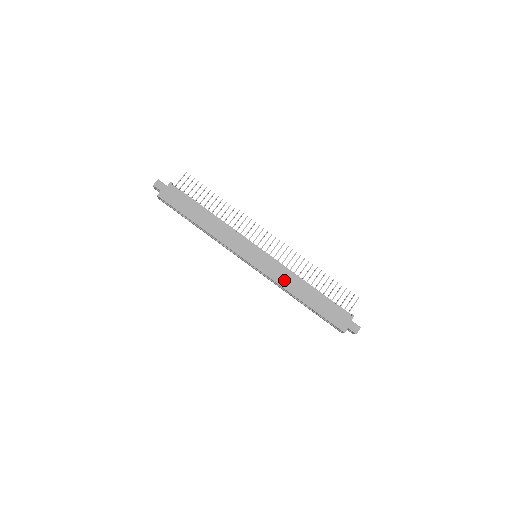
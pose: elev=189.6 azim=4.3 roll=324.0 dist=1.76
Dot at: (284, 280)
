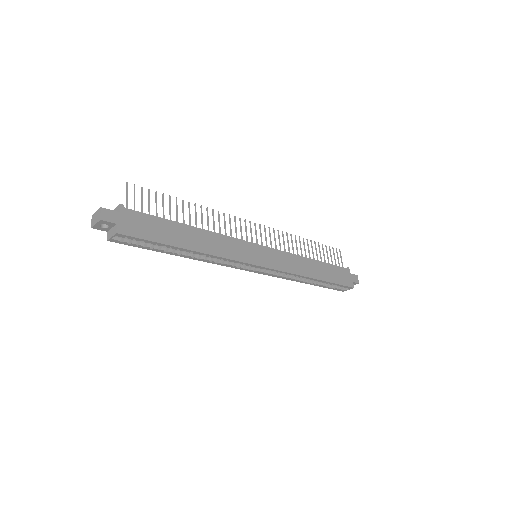
Dot at: (295, 266)
